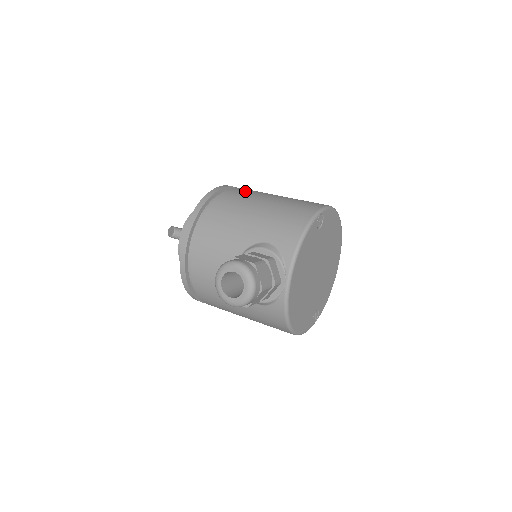
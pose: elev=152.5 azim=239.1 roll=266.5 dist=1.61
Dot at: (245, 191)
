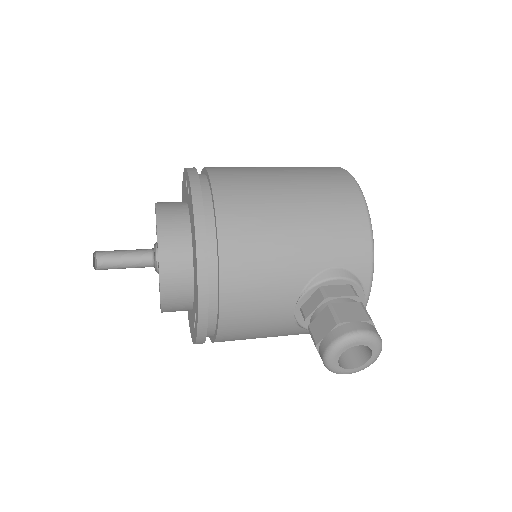
Dot at: (238, 186)
